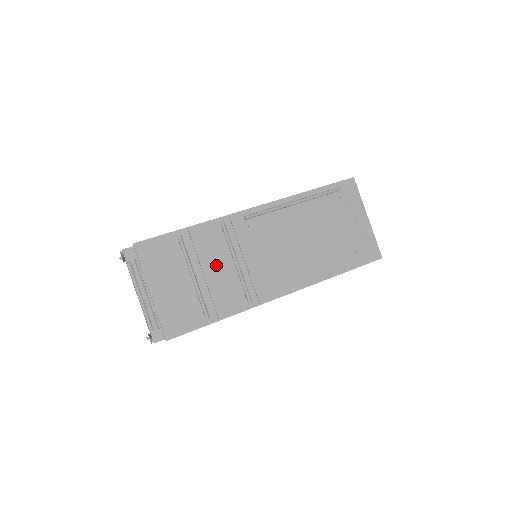
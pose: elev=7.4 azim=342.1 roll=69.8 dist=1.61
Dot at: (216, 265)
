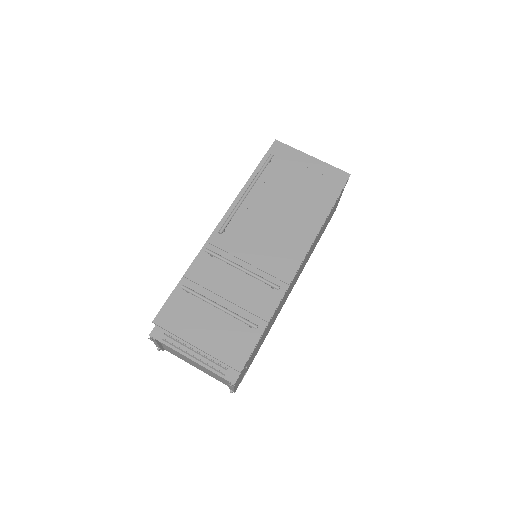
Dot at: (229, 285)
